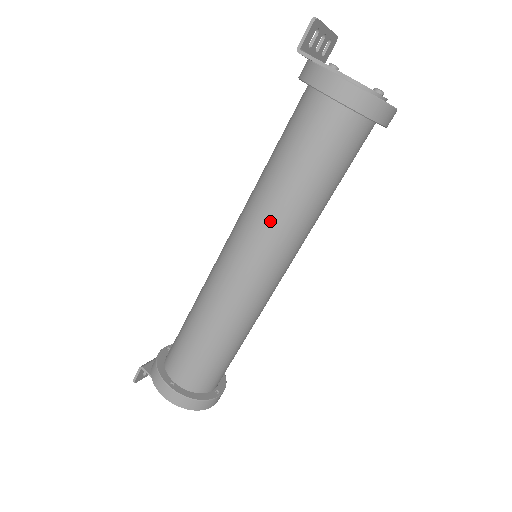
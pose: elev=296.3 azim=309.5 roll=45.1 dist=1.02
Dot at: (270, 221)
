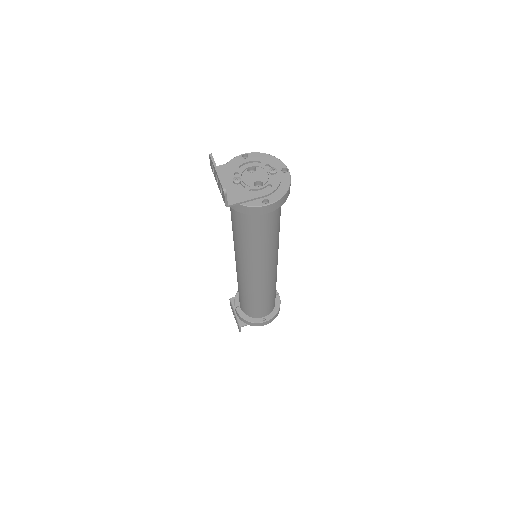
Dot at: (267, 255)
